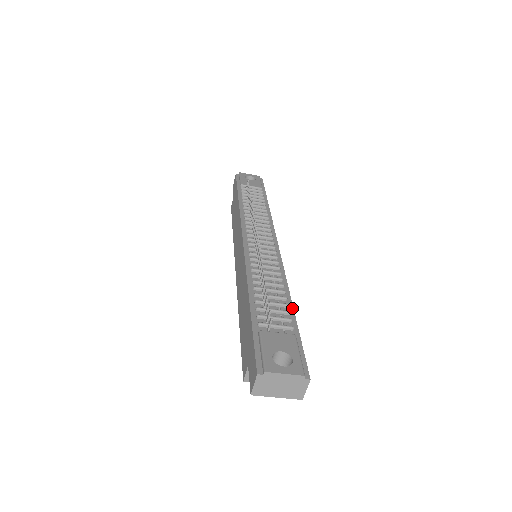
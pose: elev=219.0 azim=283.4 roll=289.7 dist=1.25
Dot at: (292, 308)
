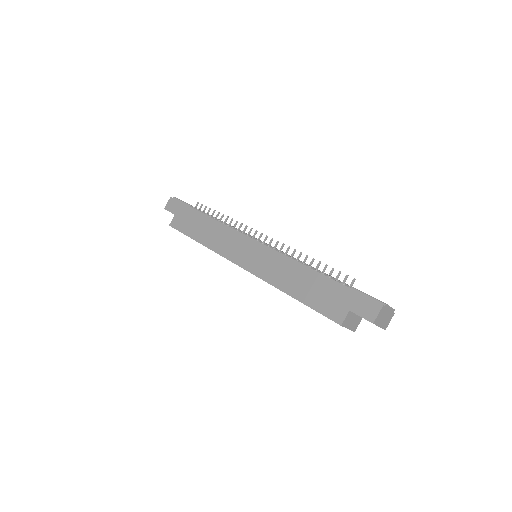
Dot at: occluded
